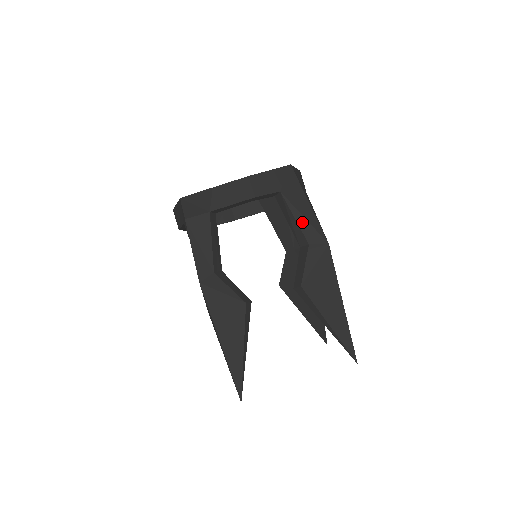
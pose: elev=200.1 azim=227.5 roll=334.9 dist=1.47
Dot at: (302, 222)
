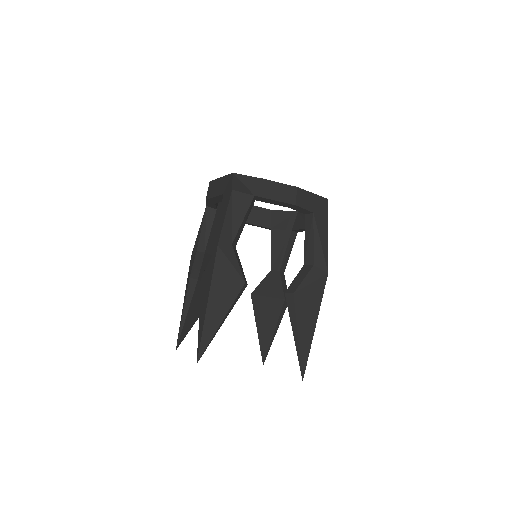
Dot at: (317, 245)
